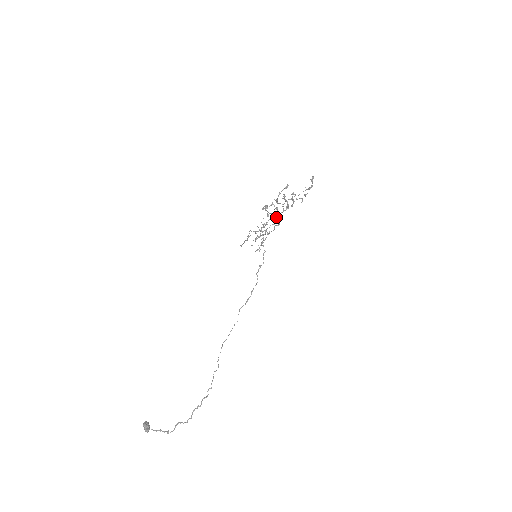
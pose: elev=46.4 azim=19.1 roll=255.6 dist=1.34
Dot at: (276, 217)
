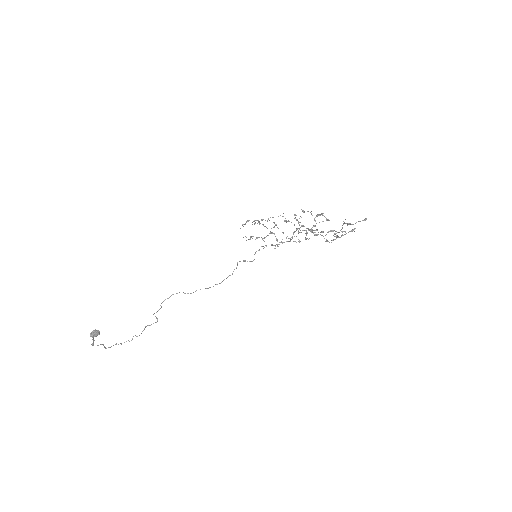
Dot at: (298, 232)
